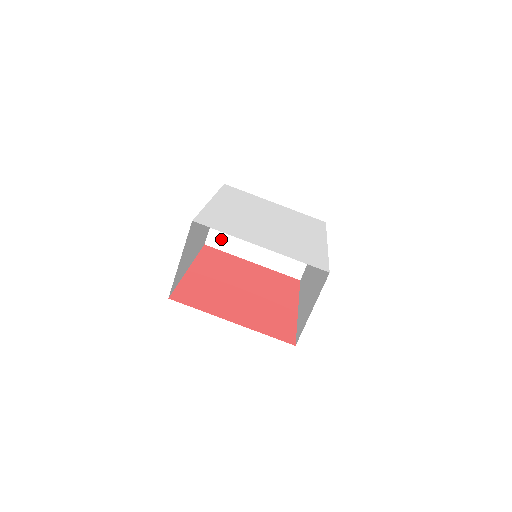
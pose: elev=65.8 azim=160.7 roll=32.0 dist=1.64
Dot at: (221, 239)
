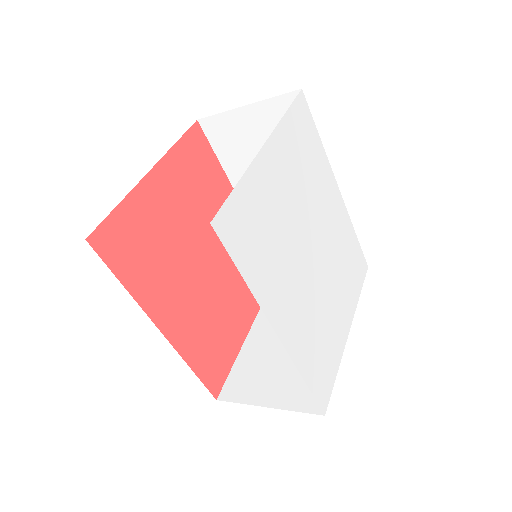
Dot at: occluded
